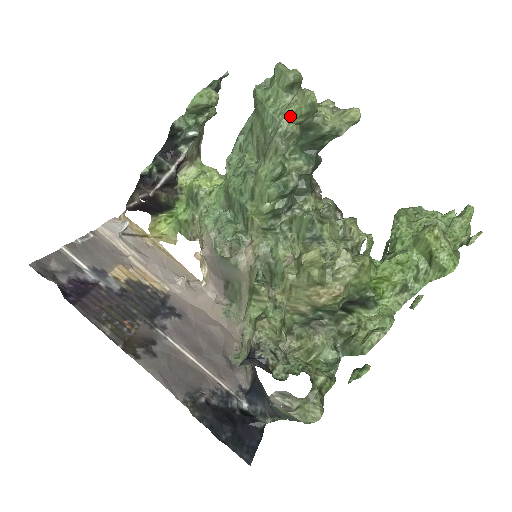
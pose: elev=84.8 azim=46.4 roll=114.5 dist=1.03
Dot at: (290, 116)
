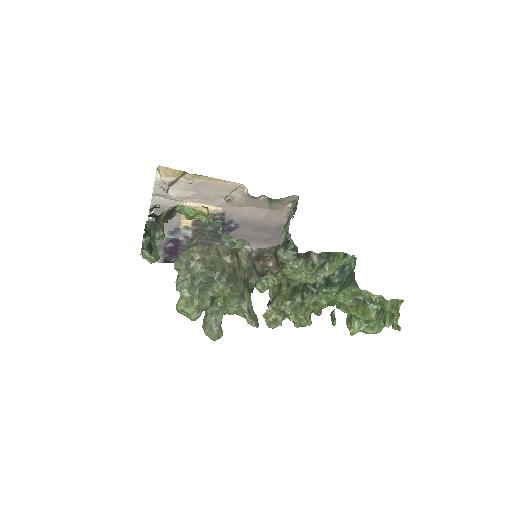
Dot at: occluded
